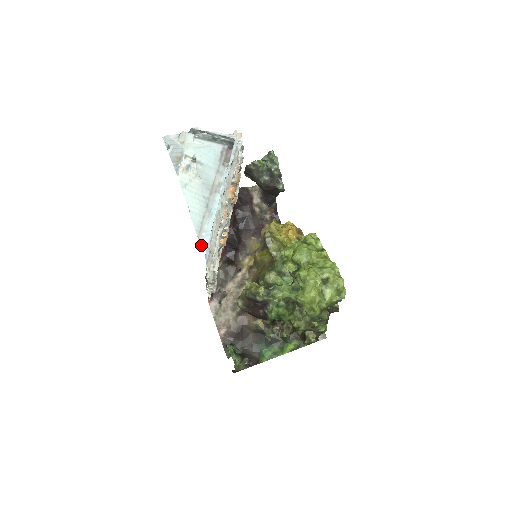
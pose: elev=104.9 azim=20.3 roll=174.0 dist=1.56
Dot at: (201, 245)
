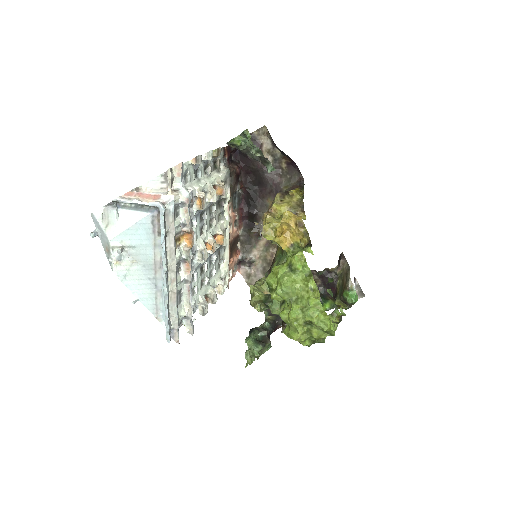
Dot at: (163, 324)
